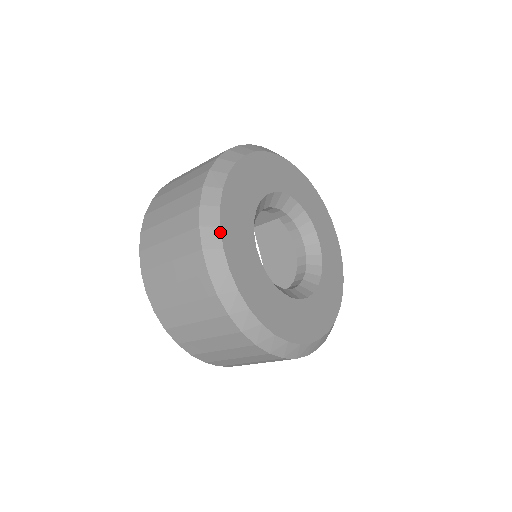
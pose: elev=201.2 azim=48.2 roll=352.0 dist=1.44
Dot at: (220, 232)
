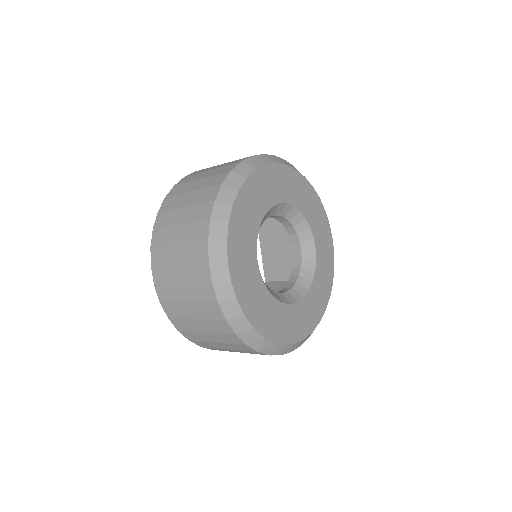
Dot at: (226, 247)
